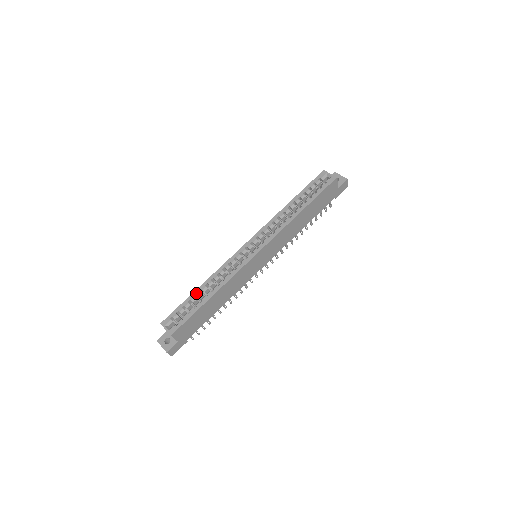
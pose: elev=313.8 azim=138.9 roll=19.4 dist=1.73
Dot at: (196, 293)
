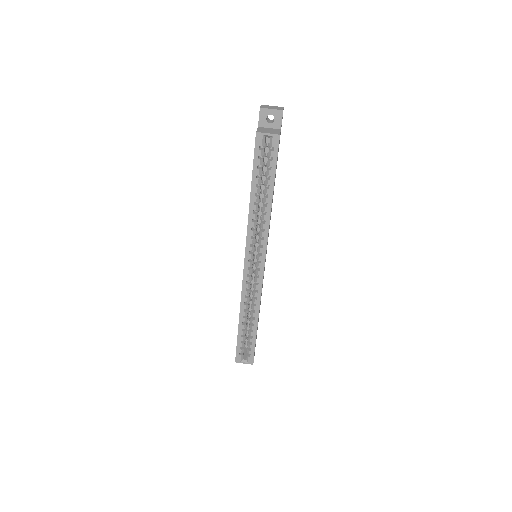
Dot at: (241, 328)
